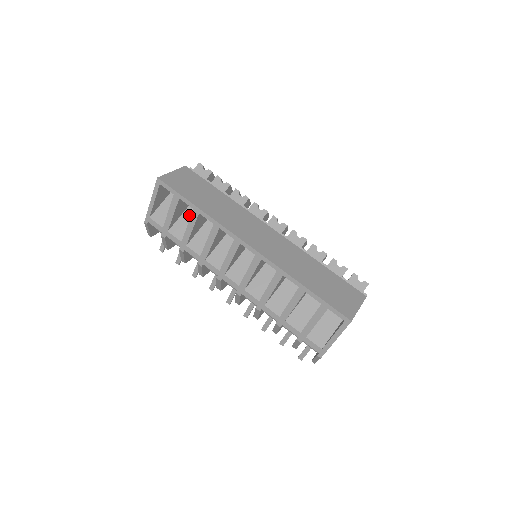
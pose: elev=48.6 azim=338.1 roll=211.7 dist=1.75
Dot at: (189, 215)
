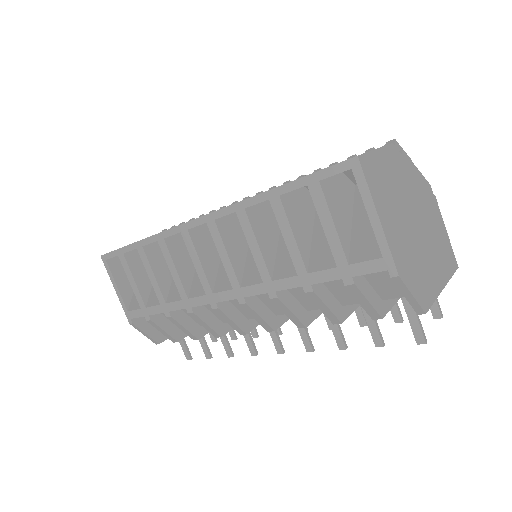
Dot at: occluded
